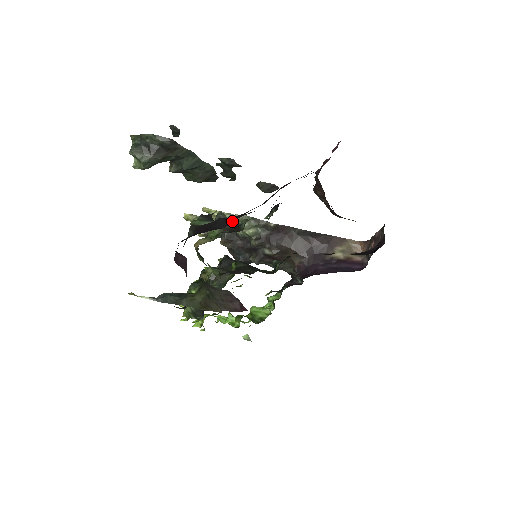
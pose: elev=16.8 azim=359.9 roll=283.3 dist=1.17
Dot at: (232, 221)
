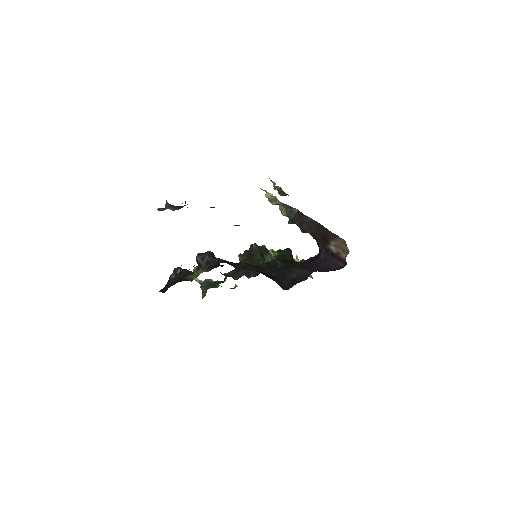
Dot at: occluded
